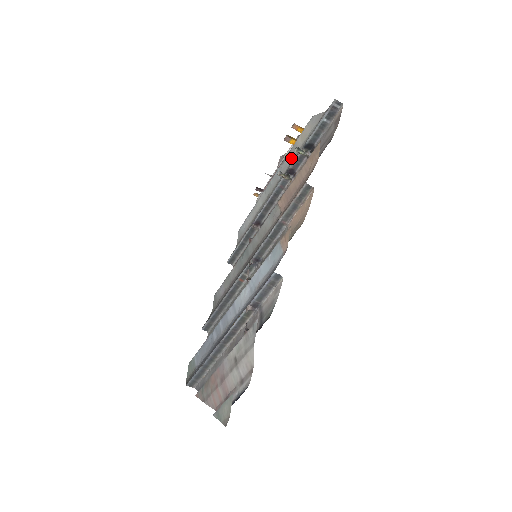
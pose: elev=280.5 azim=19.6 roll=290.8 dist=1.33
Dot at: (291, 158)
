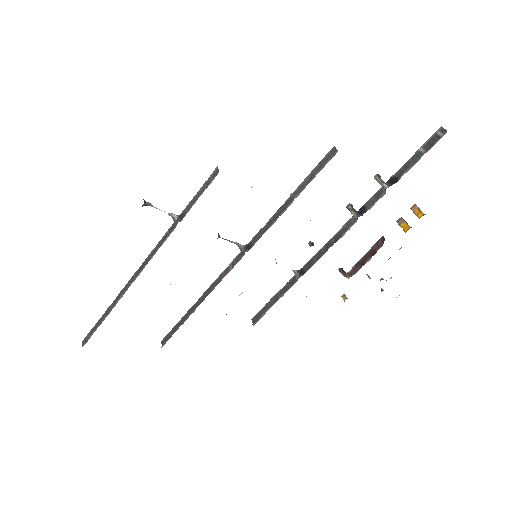
Dot at: occluded
